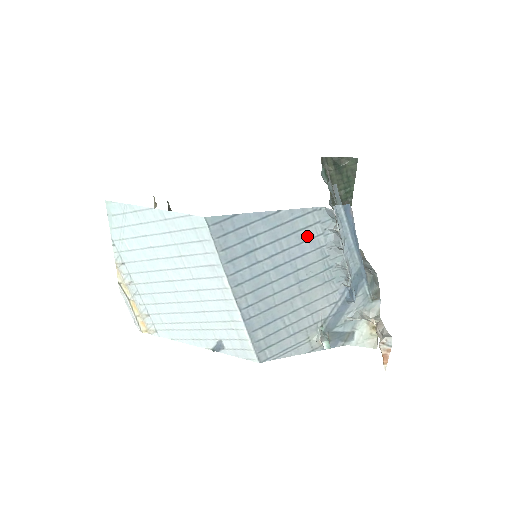
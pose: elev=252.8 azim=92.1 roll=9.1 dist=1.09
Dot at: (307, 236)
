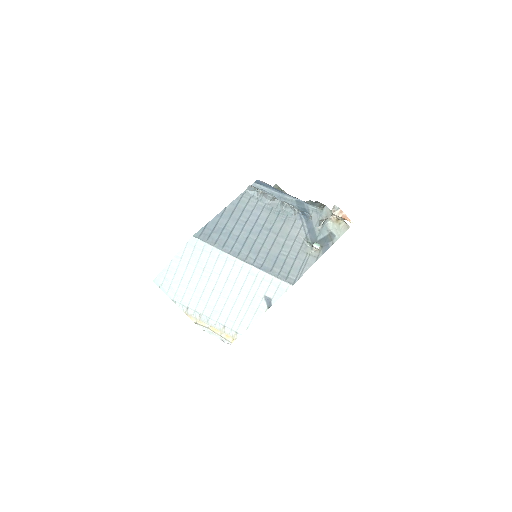
Dot at: (251, 208)
